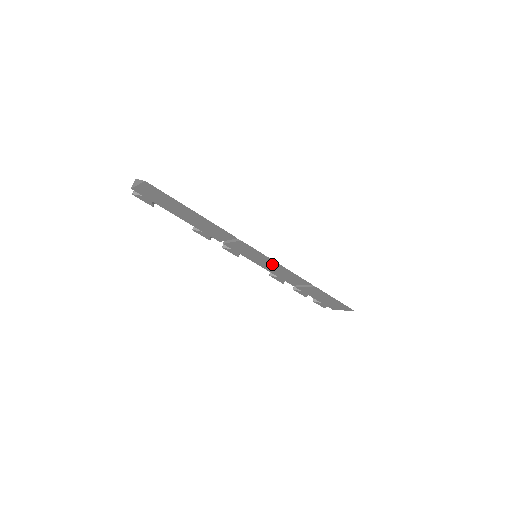
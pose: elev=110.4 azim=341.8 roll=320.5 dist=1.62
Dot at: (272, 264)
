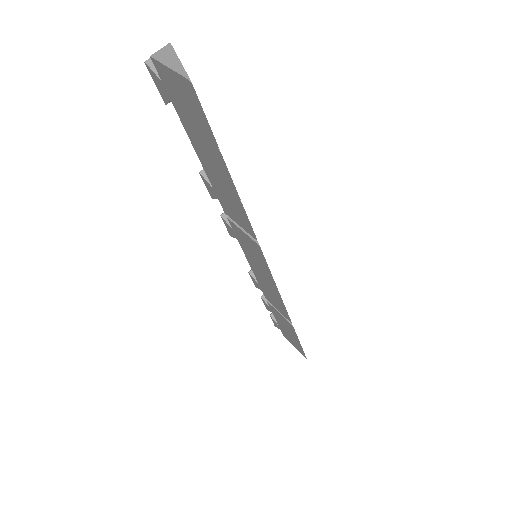
Dot at: (268, 281)
